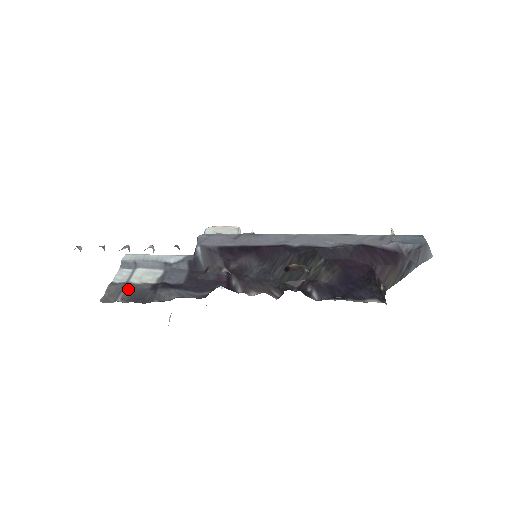
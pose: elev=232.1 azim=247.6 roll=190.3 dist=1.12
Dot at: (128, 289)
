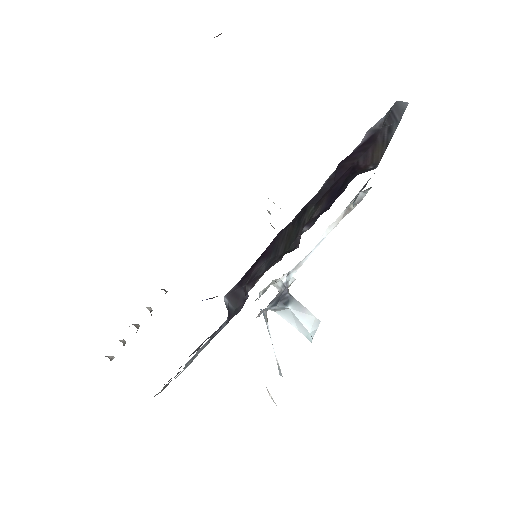
Dot at: occluded
